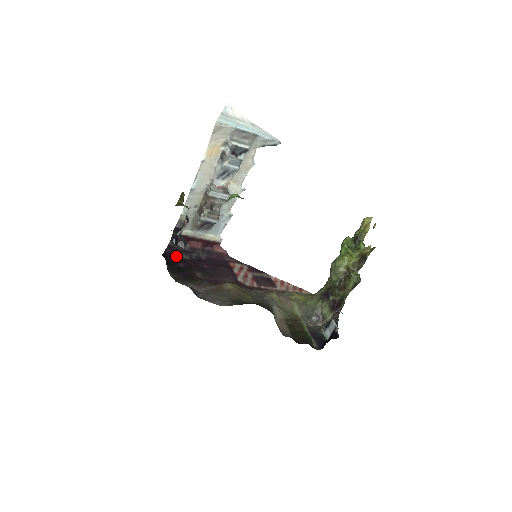
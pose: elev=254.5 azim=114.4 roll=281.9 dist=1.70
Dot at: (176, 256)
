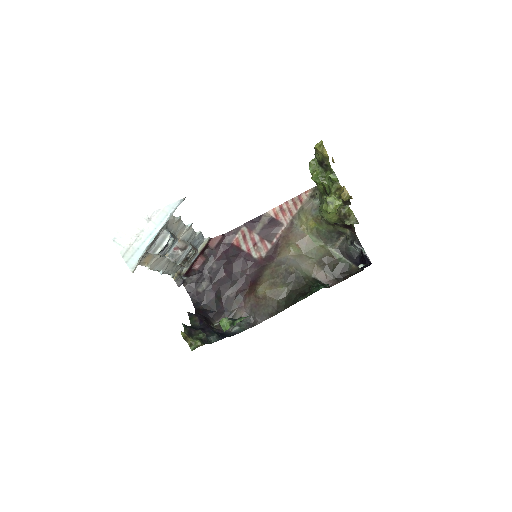
Dot at: (200, 292)
